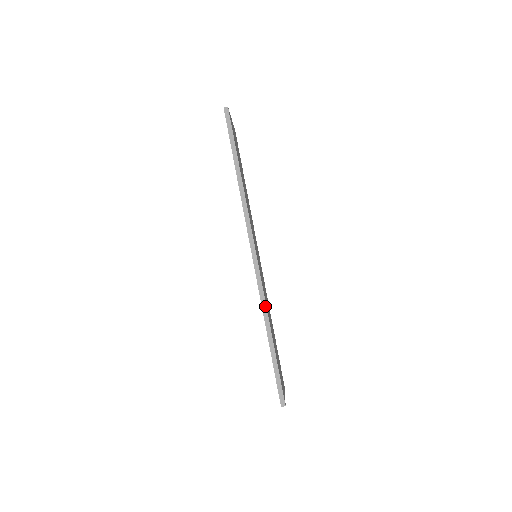
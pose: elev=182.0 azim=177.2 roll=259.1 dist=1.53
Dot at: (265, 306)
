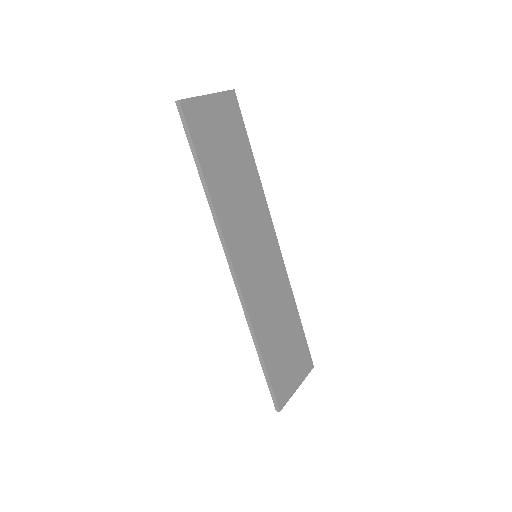
Dot at: (250, 324)
